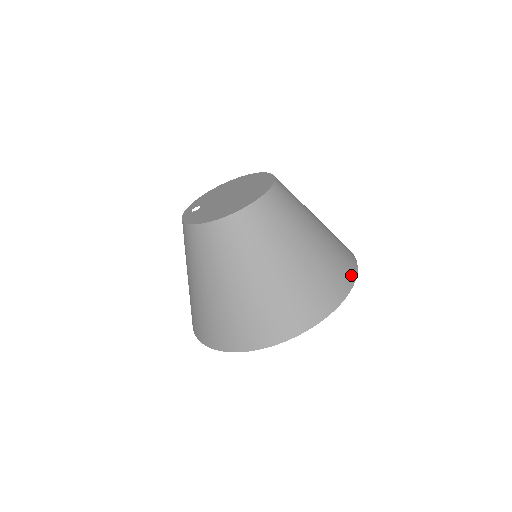
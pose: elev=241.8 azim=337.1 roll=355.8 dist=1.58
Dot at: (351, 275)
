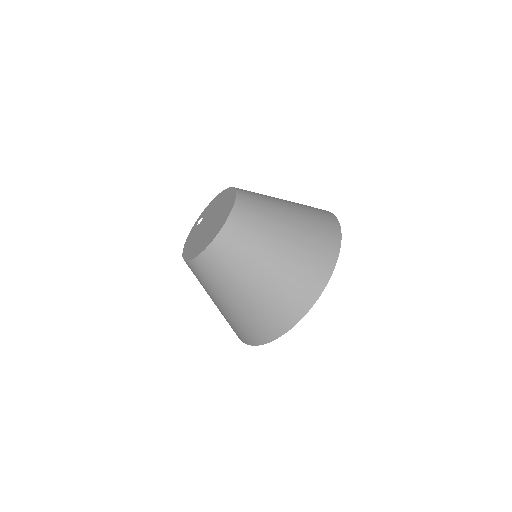
Dot at: (300, 311)
